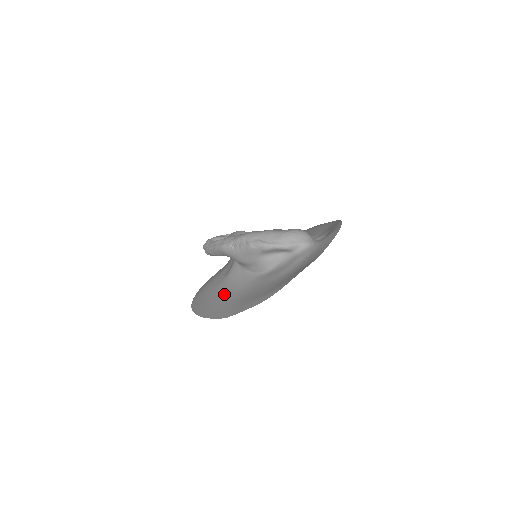
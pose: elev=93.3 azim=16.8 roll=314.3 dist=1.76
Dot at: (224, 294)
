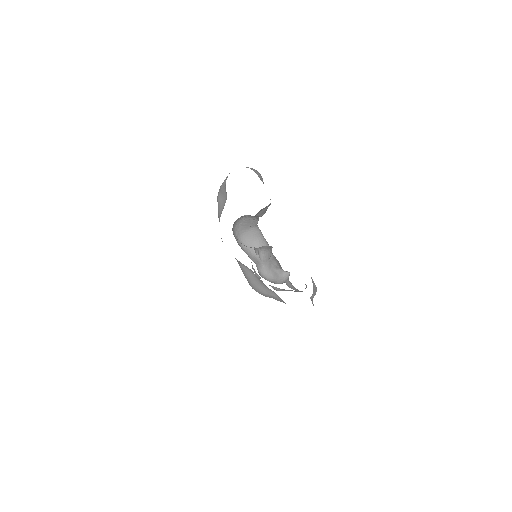
Dot at: occluded
